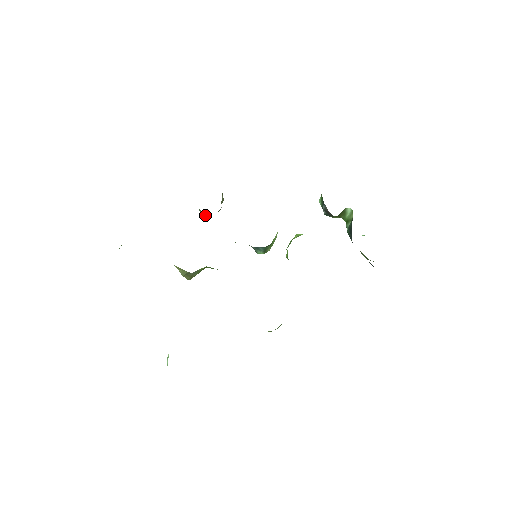
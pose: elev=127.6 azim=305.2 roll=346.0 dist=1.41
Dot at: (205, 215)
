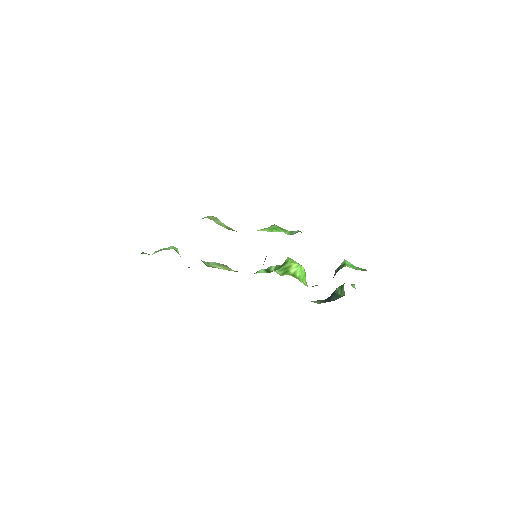
Dot at: occluded
